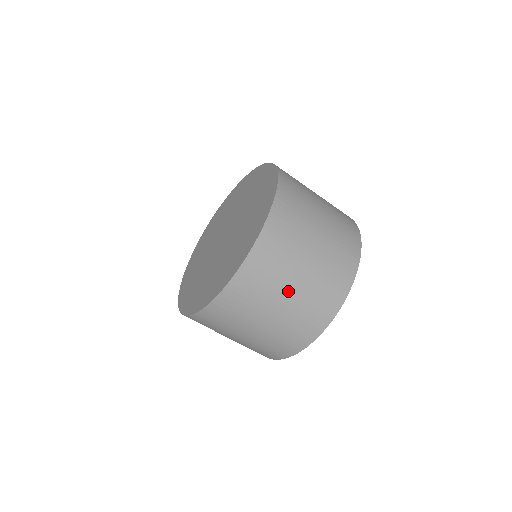
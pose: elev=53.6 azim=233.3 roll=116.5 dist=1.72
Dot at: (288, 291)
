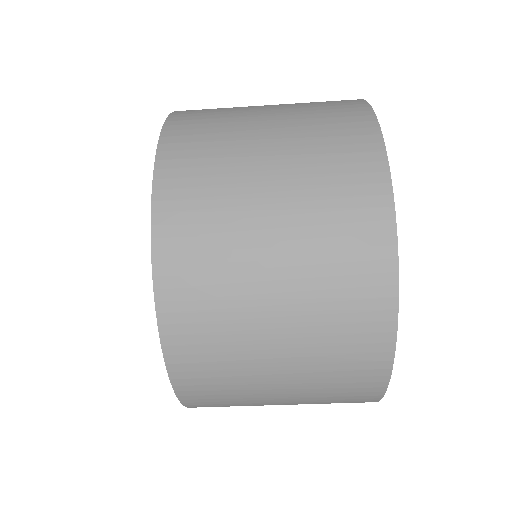
Dot at: (276, 395)
